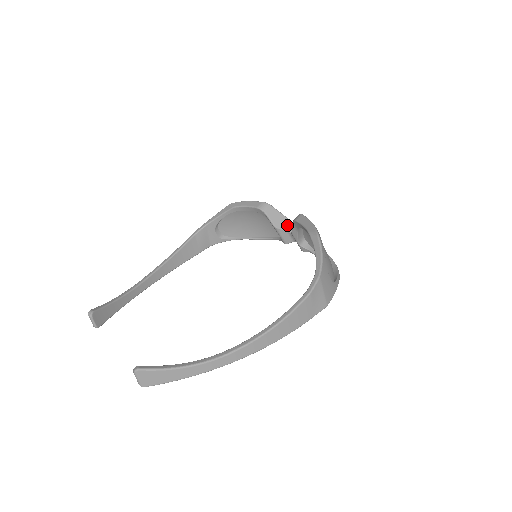
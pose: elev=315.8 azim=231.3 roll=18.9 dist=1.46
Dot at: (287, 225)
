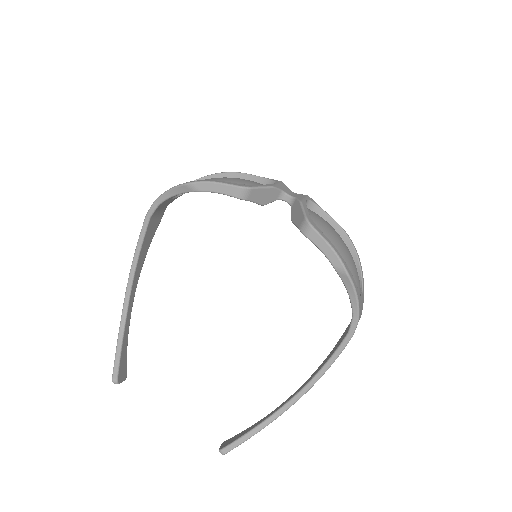
Dot at: (275, 194)
